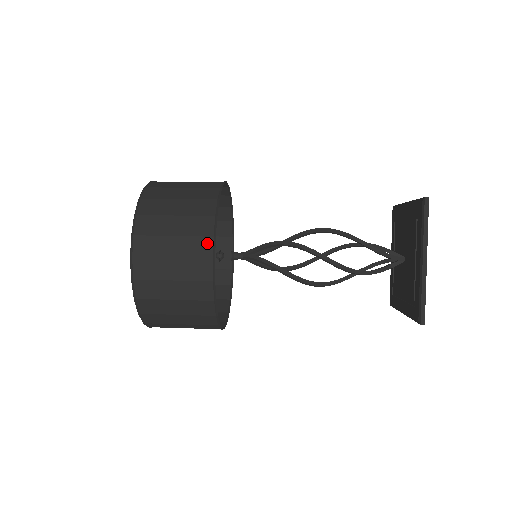
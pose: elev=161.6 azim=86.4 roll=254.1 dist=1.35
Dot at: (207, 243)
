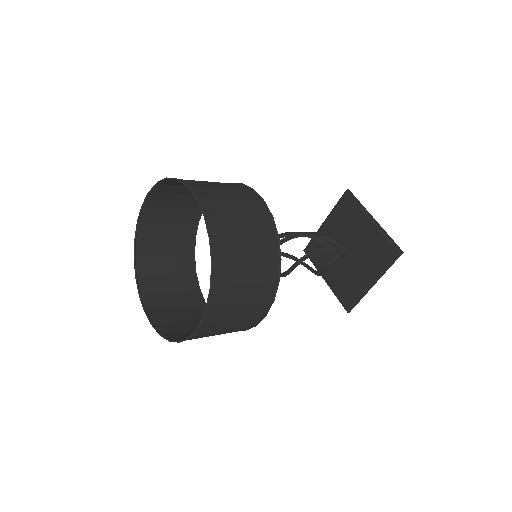
Dot at: (251, 193)
